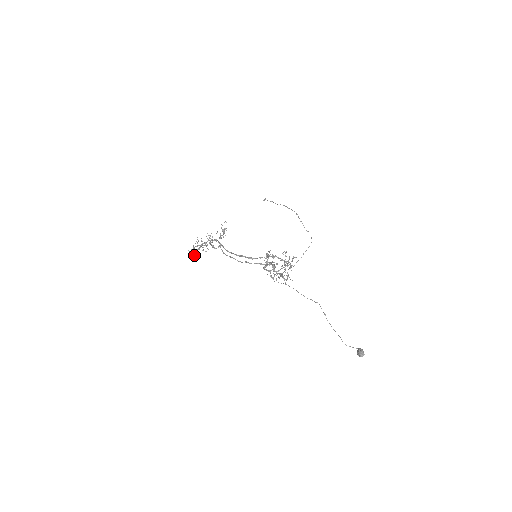
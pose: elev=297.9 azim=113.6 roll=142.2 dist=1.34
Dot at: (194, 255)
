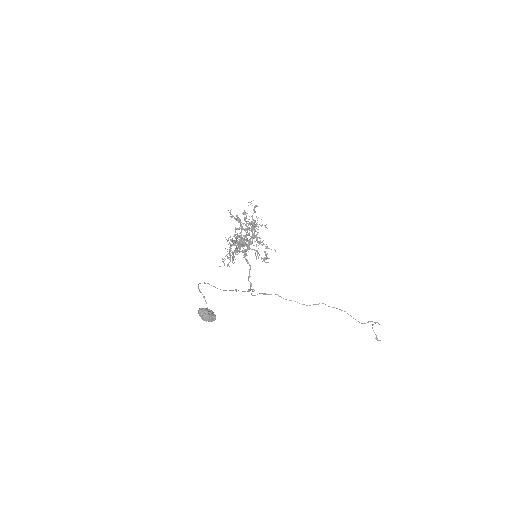
Dot at: (224, 263)
